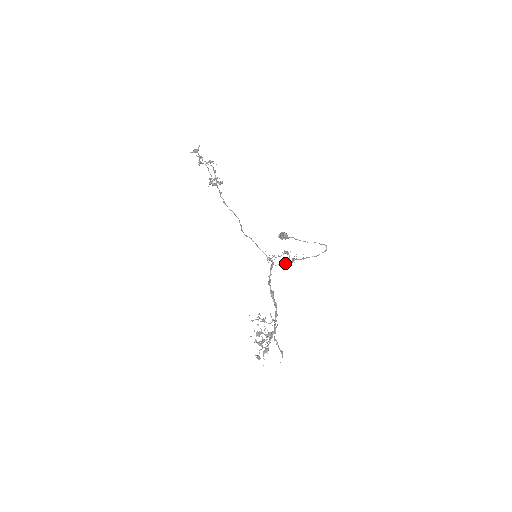
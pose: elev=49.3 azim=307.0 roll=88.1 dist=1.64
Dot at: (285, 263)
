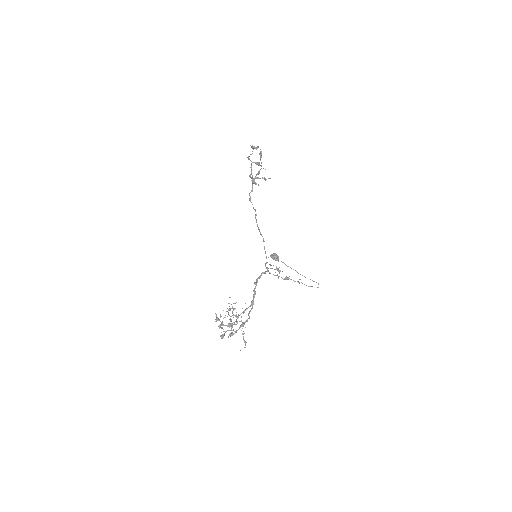
Dot at: occluded
